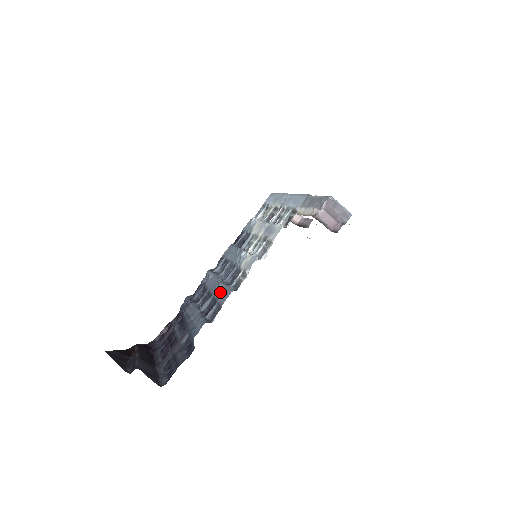
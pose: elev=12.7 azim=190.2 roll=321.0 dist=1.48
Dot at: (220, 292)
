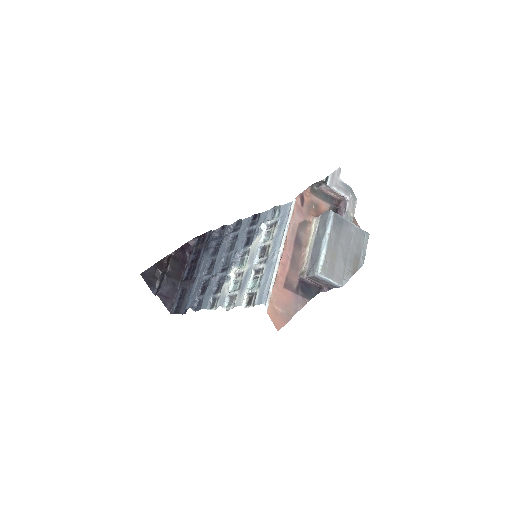
Dot at: (209, 287)
